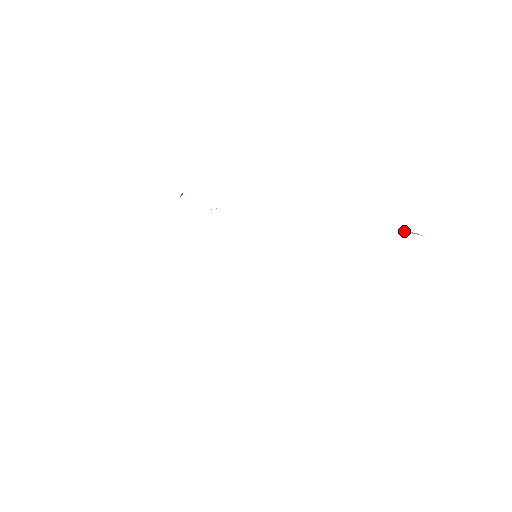
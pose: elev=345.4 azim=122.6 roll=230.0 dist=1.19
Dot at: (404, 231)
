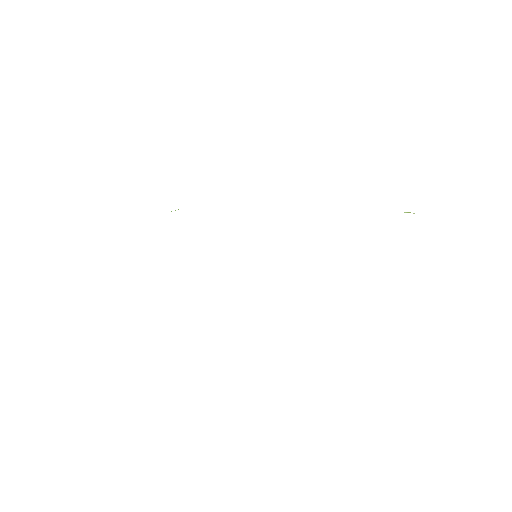
Dot at: occluded
